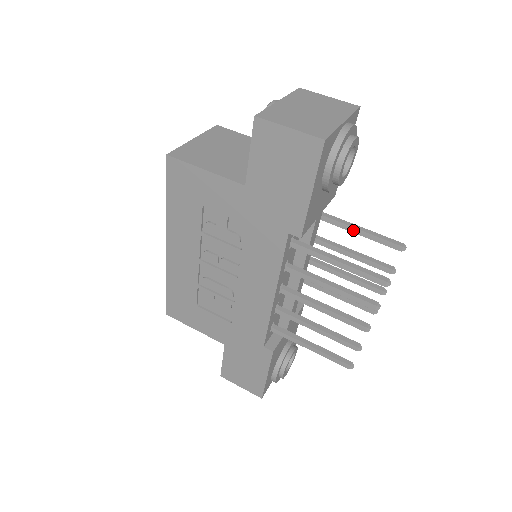
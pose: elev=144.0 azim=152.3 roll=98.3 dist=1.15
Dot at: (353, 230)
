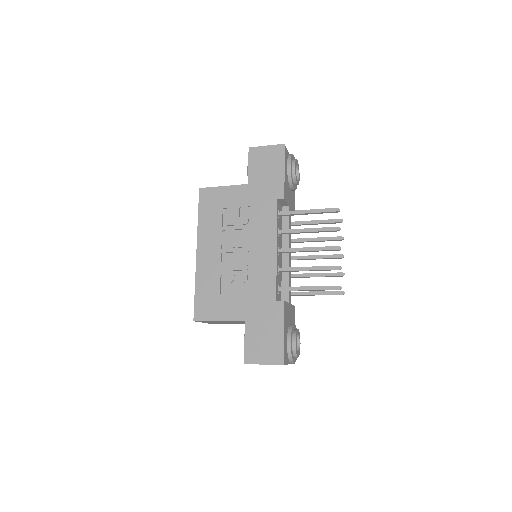
Dot at: (311, 222)
